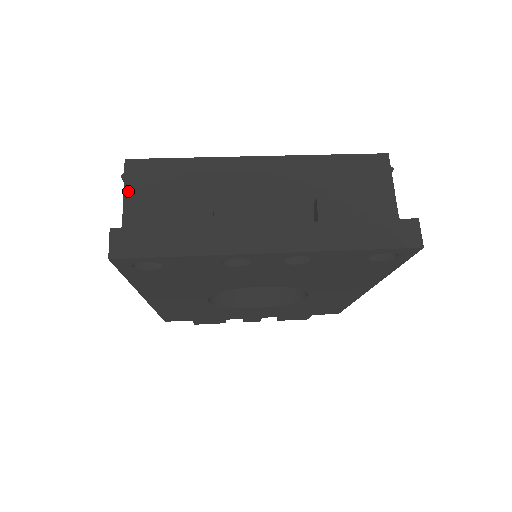
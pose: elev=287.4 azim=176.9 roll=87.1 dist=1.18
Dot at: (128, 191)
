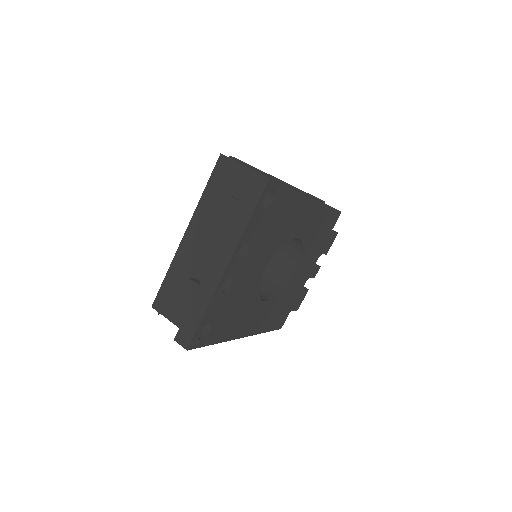
Dot at: (167, 316)
